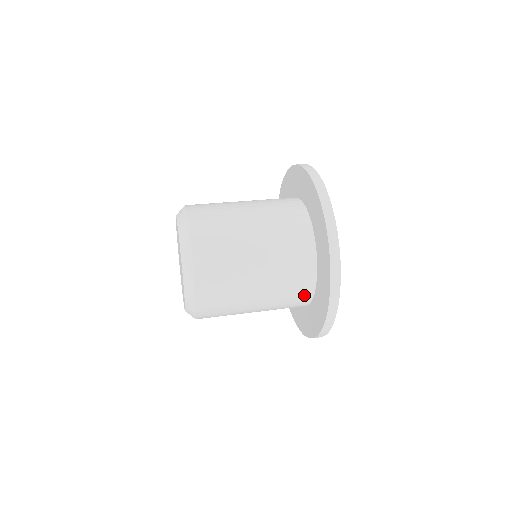
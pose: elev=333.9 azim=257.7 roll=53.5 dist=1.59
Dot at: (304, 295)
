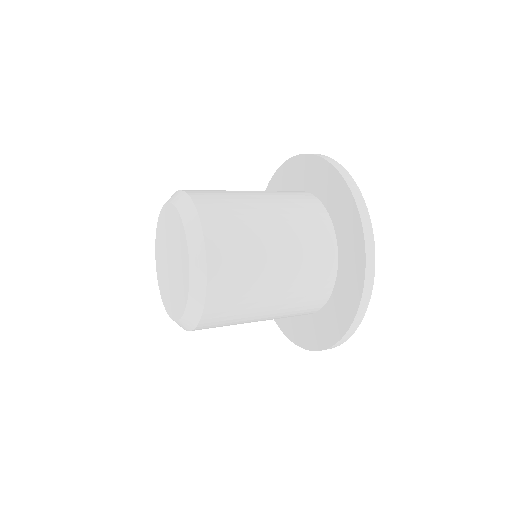
Dot at: (327, 265)
